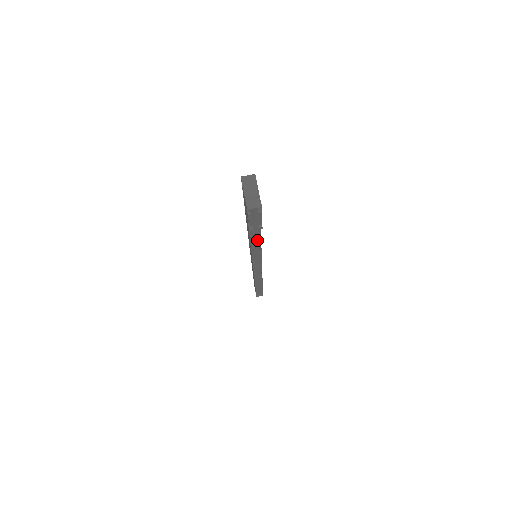
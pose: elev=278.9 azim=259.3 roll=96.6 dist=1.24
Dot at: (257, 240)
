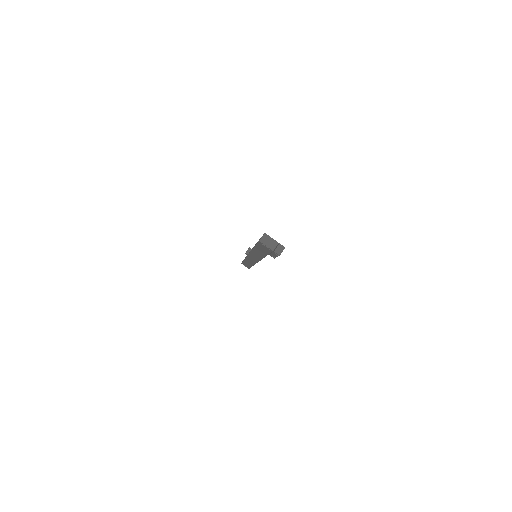
Dot at: occluded
